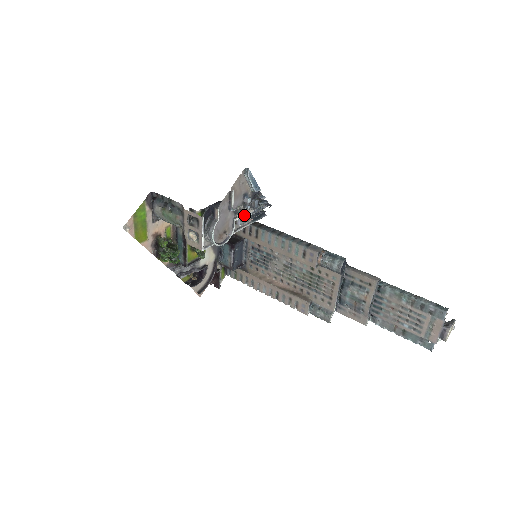
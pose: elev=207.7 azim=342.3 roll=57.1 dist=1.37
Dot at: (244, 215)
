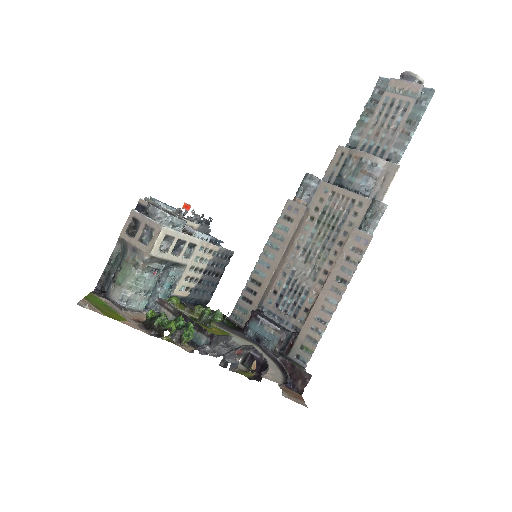
Dot at: (187, 221)
